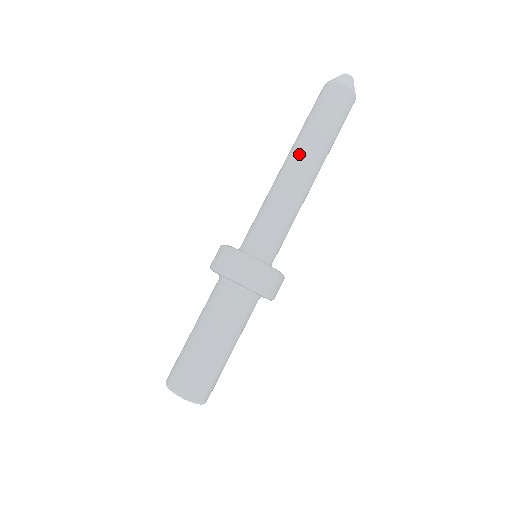
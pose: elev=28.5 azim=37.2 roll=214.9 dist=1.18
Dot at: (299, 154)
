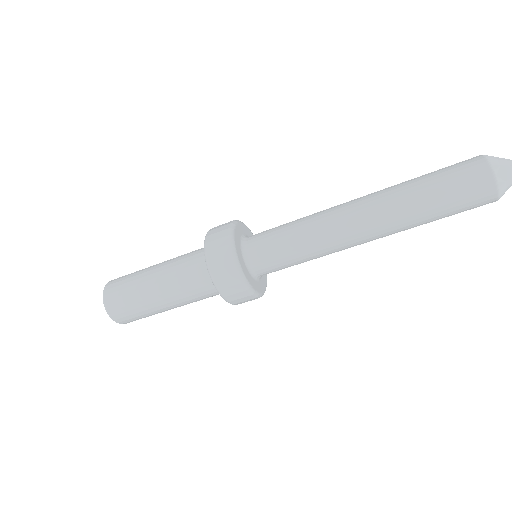
Dot at: (379, 223)
